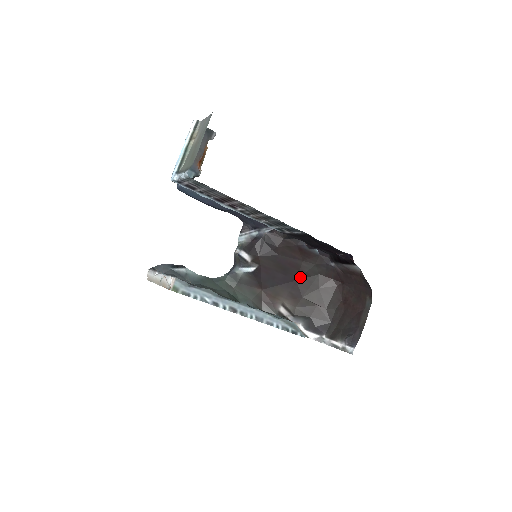
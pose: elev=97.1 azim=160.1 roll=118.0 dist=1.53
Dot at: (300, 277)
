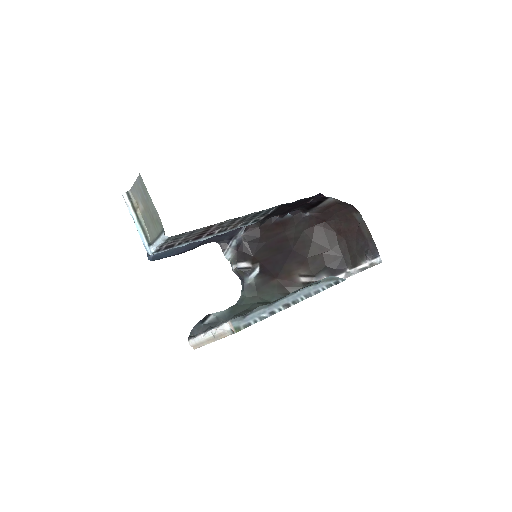
Dot at: (293, 245)
